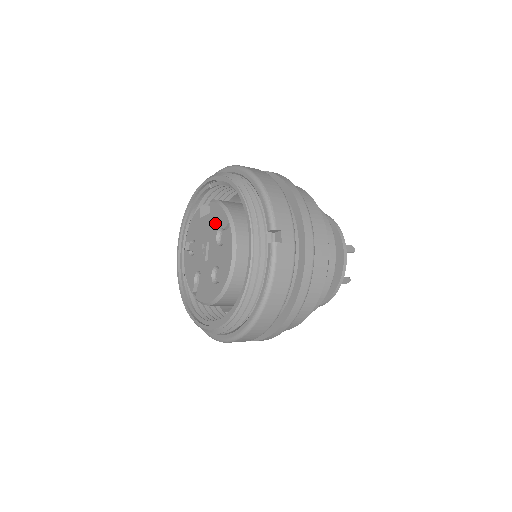
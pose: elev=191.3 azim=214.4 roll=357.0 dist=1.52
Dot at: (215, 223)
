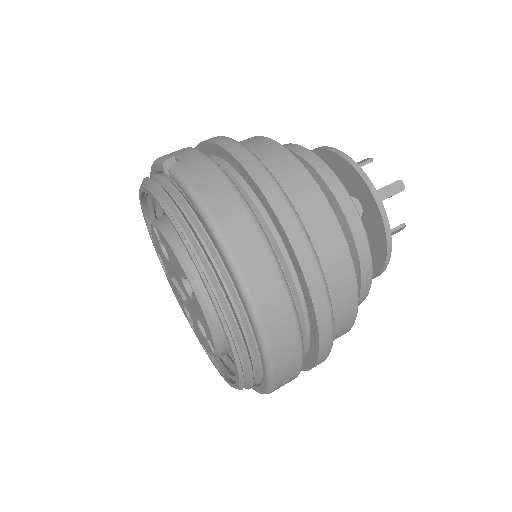
Dot at: (161, 253)
